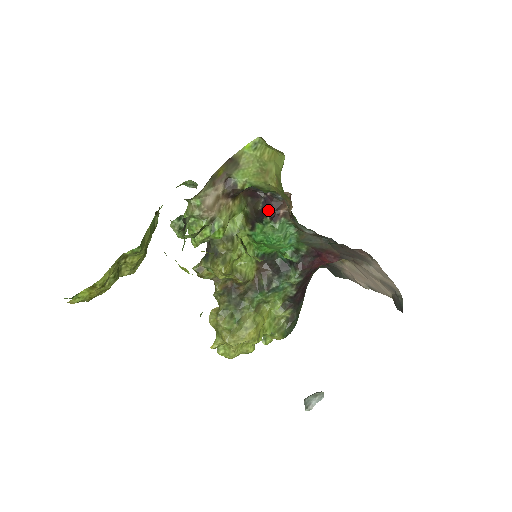
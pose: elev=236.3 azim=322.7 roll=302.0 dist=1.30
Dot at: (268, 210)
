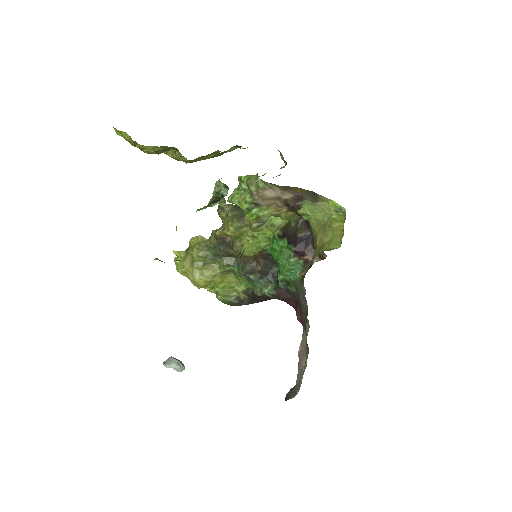
Dot at: (301, 244)
